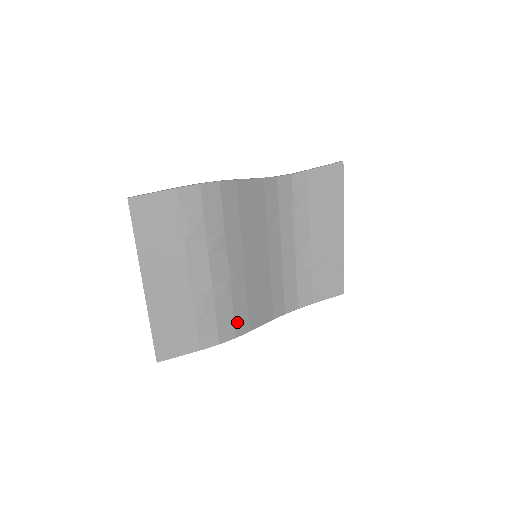
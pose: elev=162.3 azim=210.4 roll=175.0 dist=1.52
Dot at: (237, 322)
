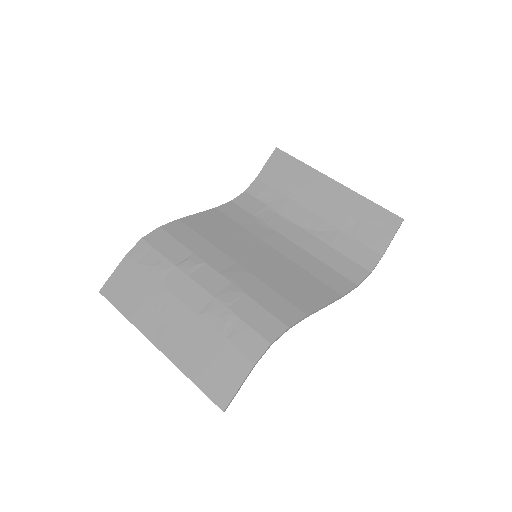
Dot at: (277, 313)
